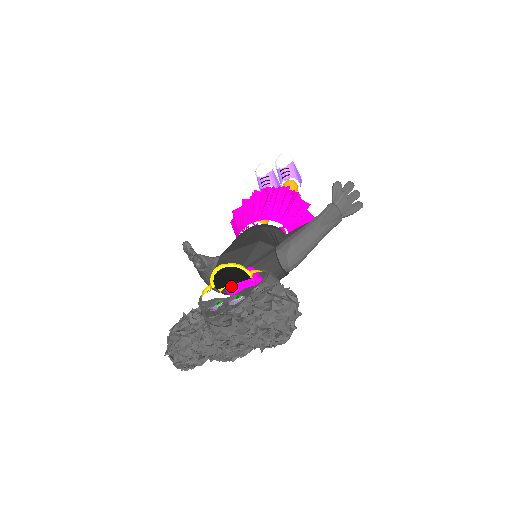
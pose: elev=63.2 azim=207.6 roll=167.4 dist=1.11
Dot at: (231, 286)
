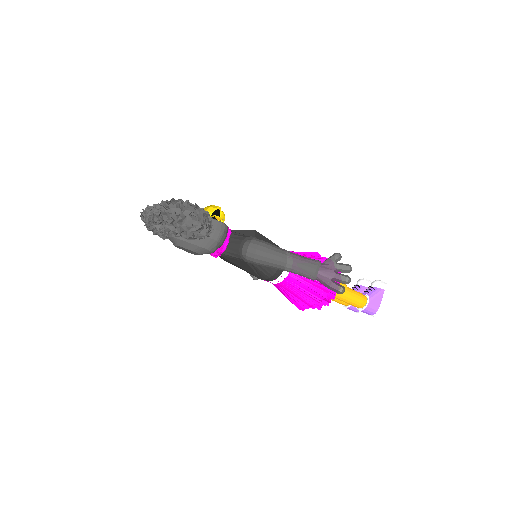
Dot at: occluded
